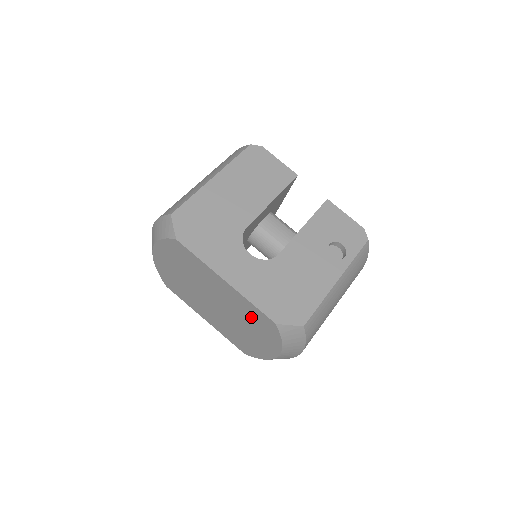
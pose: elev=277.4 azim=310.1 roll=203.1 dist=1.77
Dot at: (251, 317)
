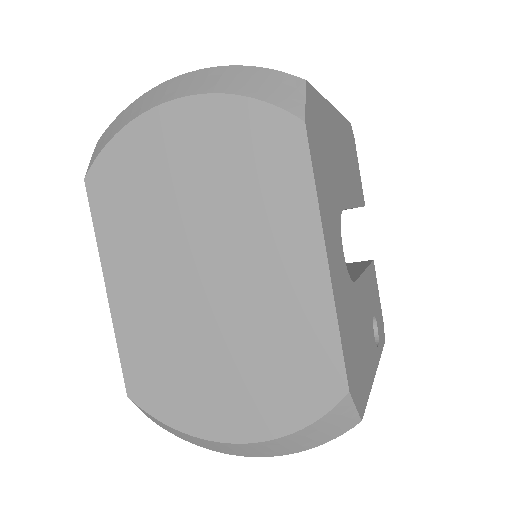
Dot at: (287, 349)
